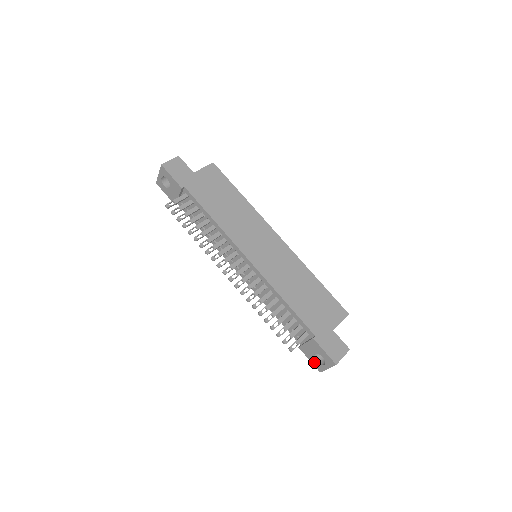
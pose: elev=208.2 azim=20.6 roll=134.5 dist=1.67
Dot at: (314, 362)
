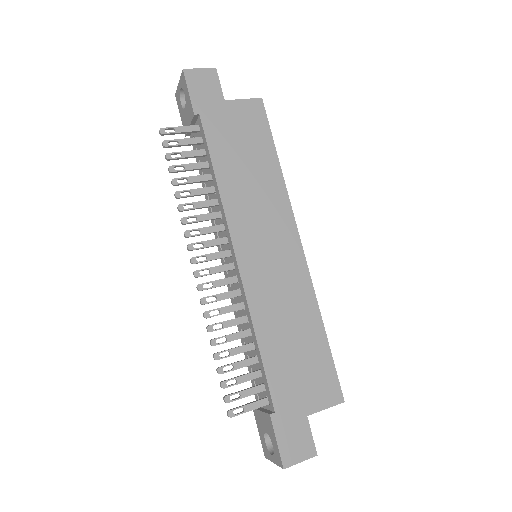
Dot at: (262, 440)
